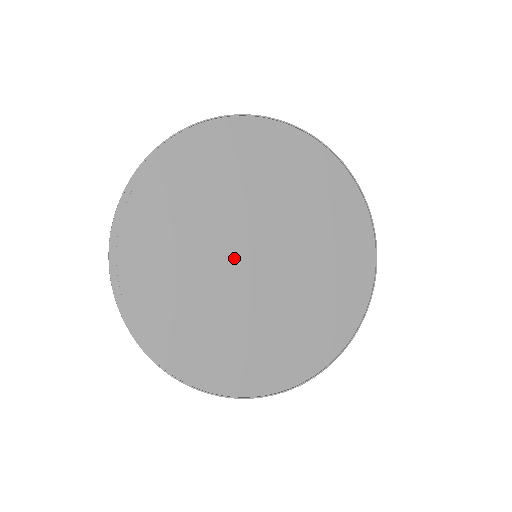
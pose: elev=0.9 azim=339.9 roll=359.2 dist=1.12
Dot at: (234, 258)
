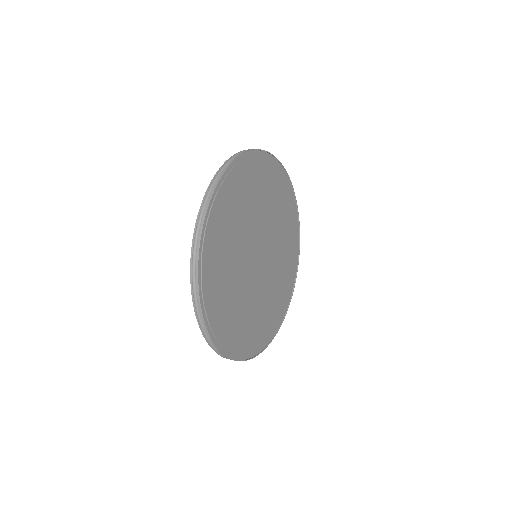
Dot at: (250, 257)
